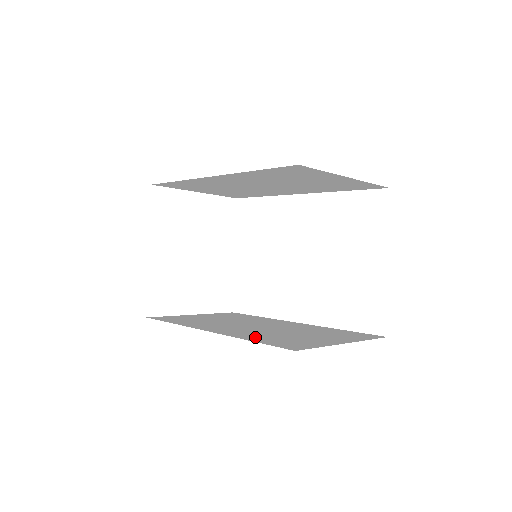
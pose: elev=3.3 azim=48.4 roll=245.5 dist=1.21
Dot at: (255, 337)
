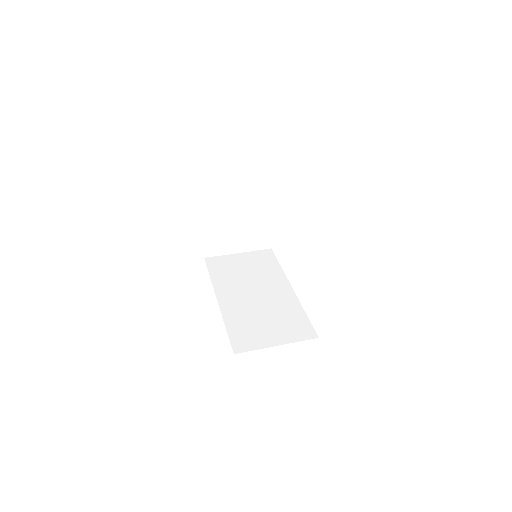
Dot at: (234, 321)
